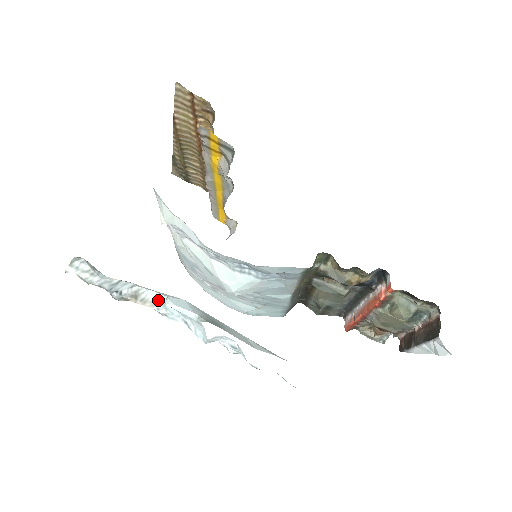
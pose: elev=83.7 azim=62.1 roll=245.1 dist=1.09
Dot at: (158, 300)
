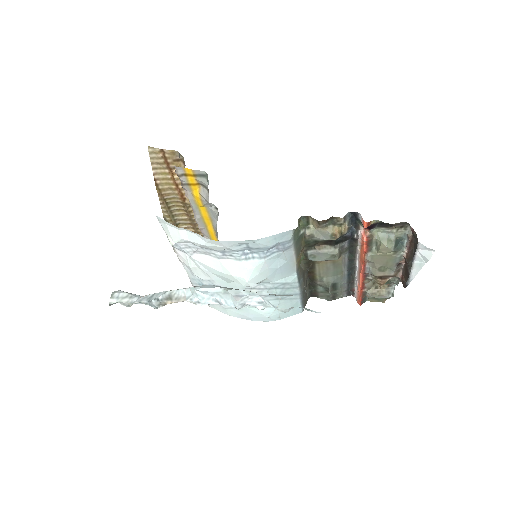
Dot at: (189, 293)
